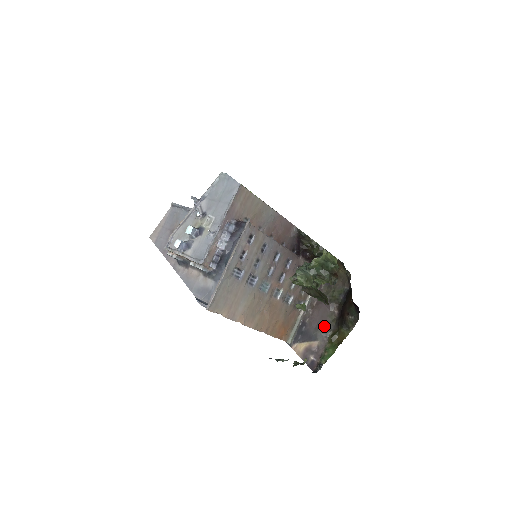
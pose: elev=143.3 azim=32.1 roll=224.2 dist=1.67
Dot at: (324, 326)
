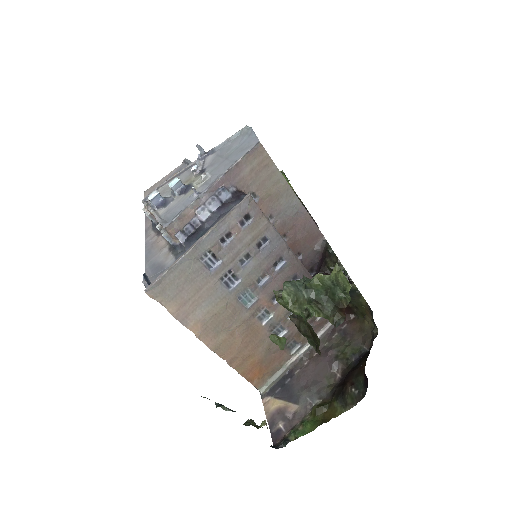
Dot at: (315, 388)
